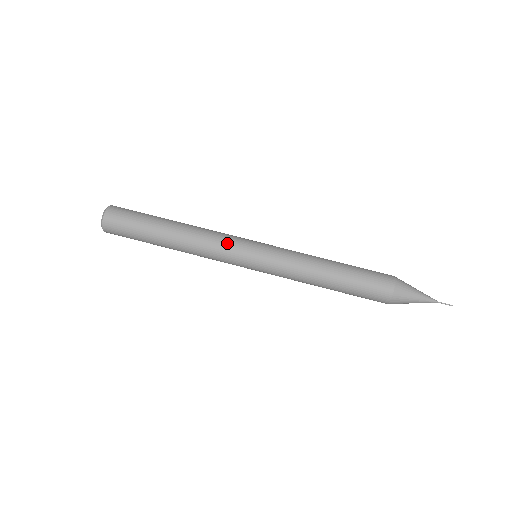
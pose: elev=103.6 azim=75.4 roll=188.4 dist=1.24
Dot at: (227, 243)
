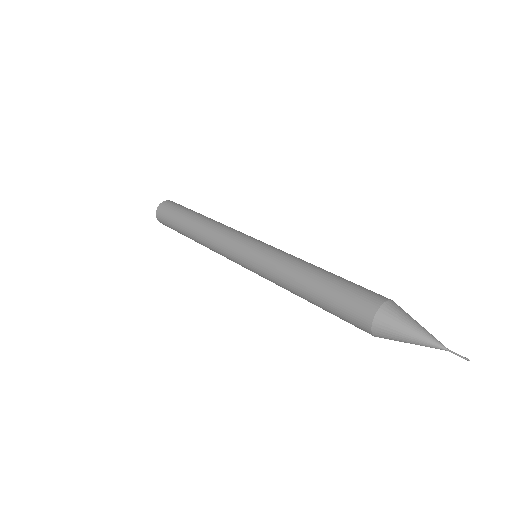
Dot at: (237, 232)
